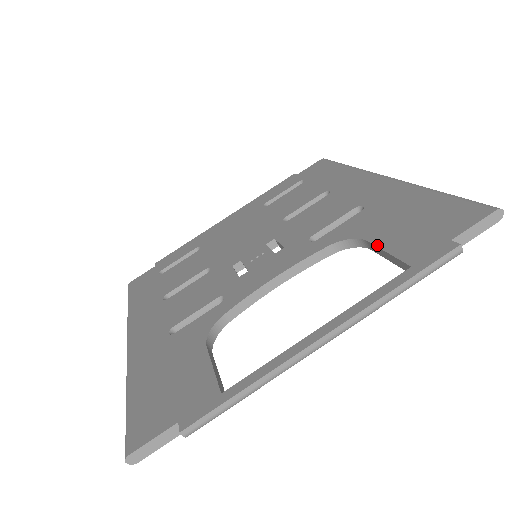
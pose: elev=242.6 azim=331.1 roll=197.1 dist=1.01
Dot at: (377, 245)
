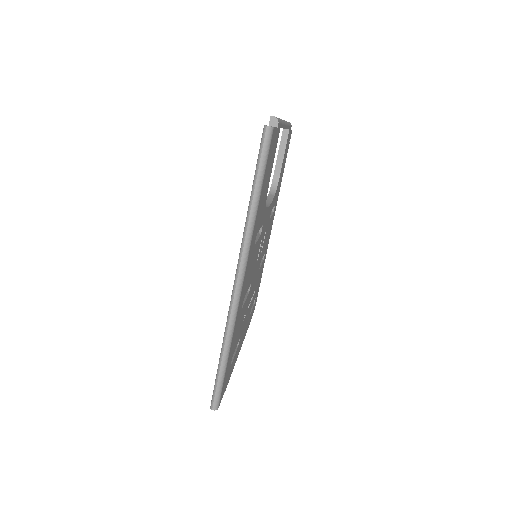
Dot at: (276, 162)
